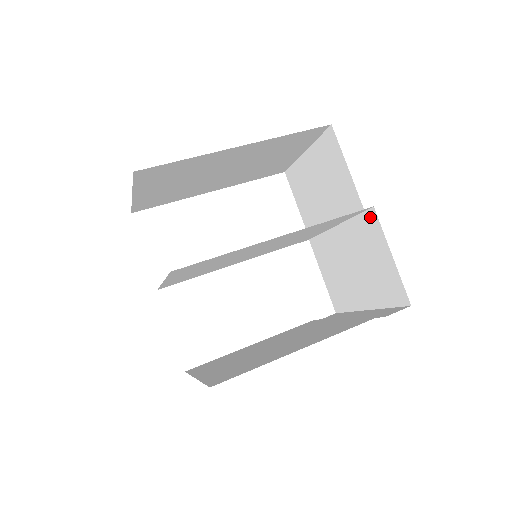
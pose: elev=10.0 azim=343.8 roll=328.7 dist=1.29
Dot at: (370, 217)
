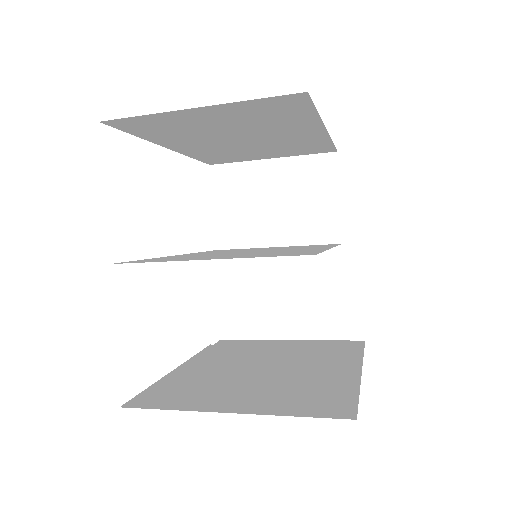
Dot at: (350, 251)
